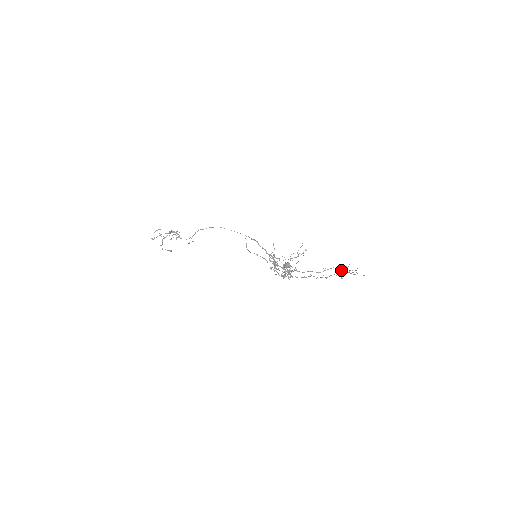
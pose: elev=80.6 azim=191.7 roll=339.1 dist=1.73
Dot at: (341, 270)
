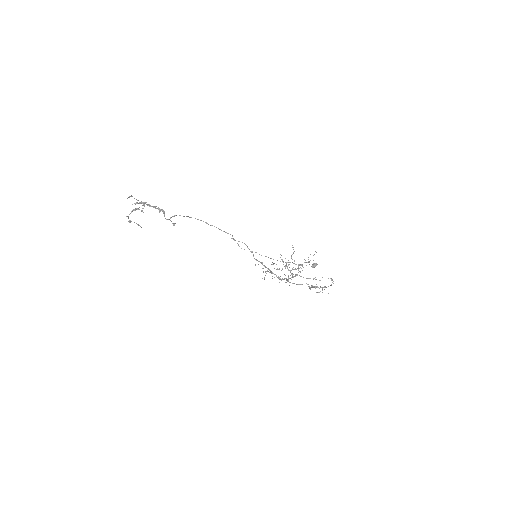
Dot at: occluded
